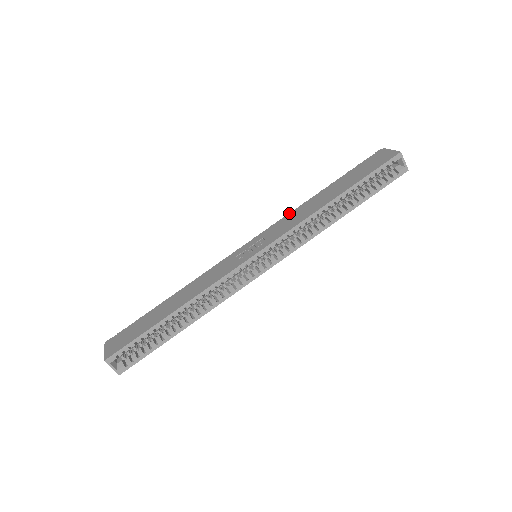
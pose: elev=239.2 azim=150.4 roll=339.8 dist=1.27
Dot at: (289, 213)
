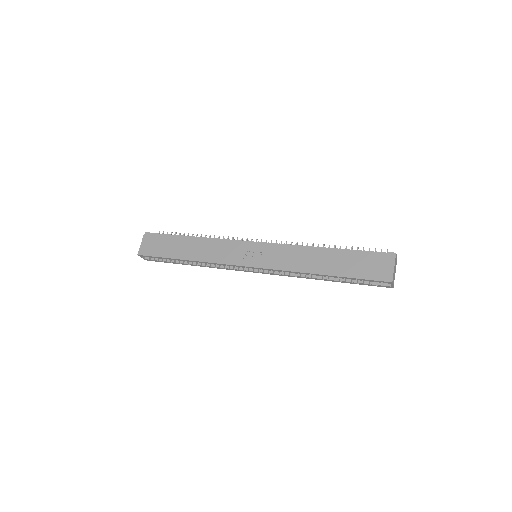
Dot at: (296, 245)
